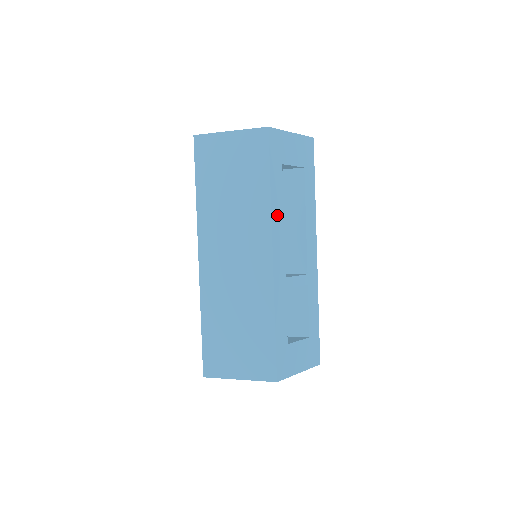
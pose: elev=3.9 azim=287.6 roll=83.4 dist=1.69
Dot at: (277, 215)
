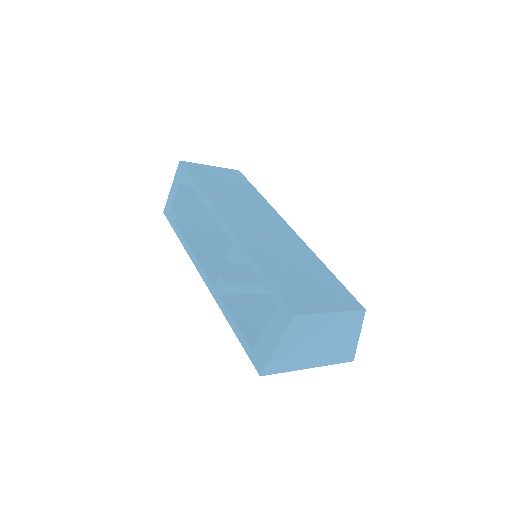
Dot at: occluded
